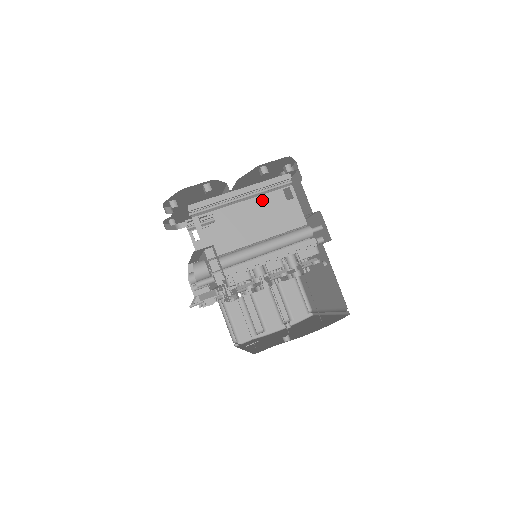
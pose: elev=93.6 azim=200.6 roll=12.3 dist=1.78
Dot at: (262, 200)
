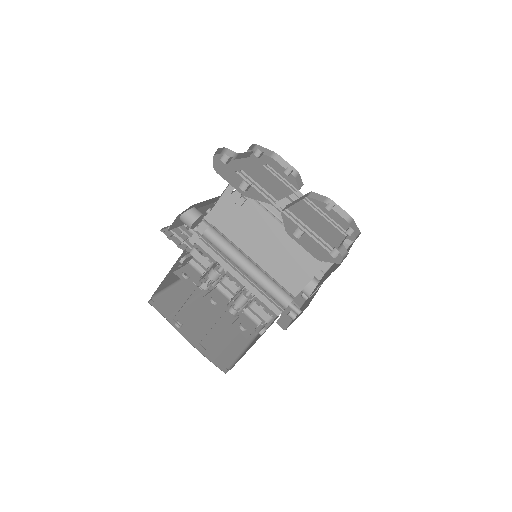
Dot at: (291, 240)
